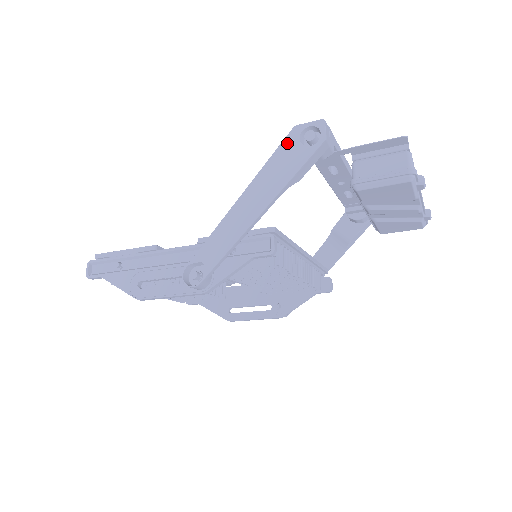
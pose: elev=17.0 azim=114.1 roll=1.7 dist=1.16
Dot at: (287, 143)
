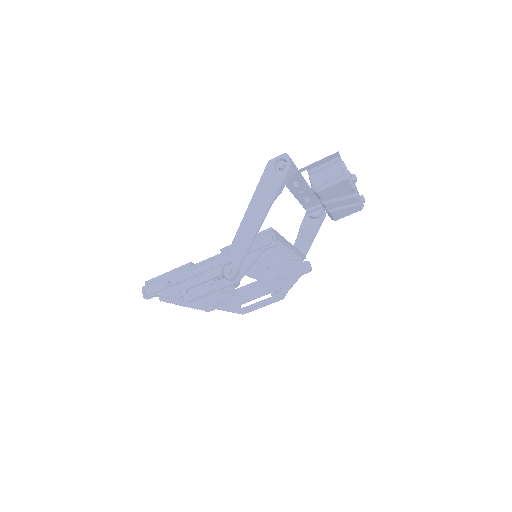
Dot at: (267, 172)
